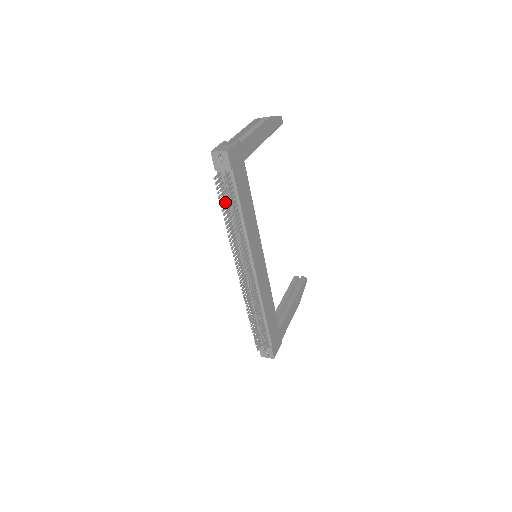
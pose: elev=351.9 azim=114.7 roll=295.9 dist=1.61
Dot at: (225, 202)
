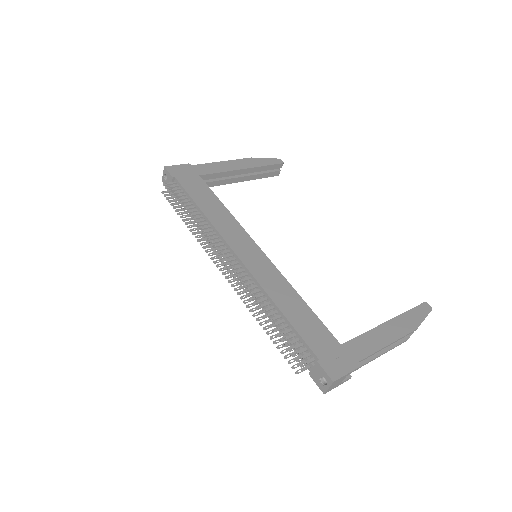
Dot at: occluded
